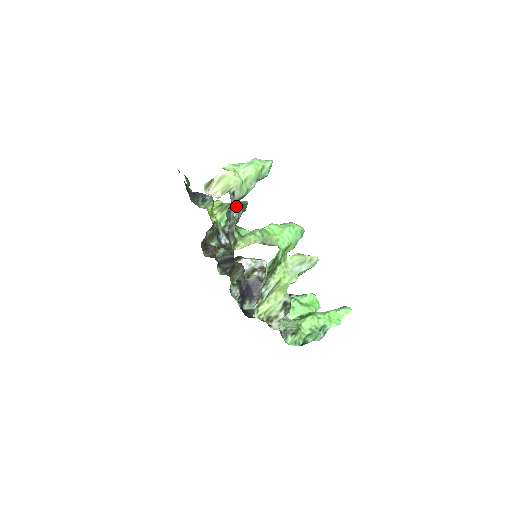
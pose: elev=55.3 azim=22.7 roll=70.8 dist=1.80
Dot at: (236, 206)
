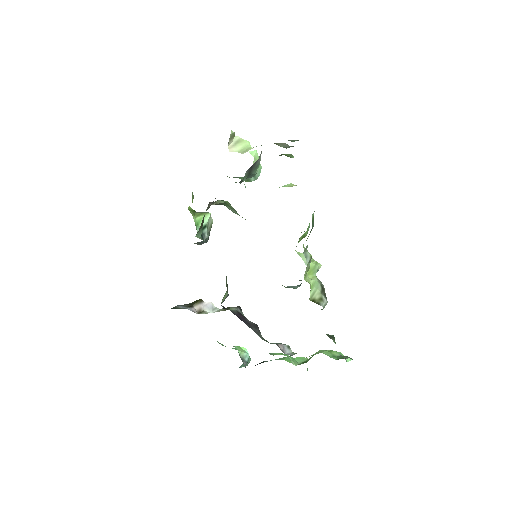
Dot at: (210, 217)
